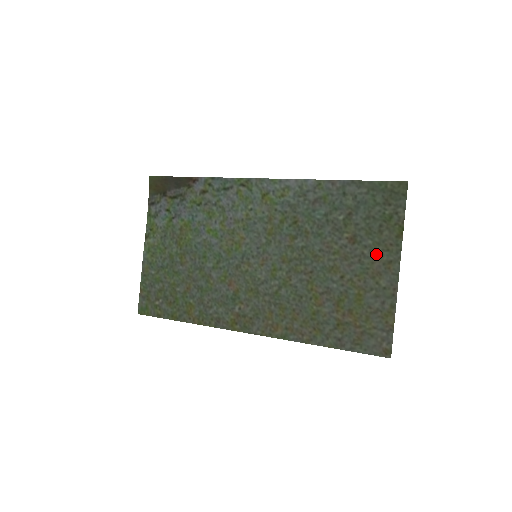
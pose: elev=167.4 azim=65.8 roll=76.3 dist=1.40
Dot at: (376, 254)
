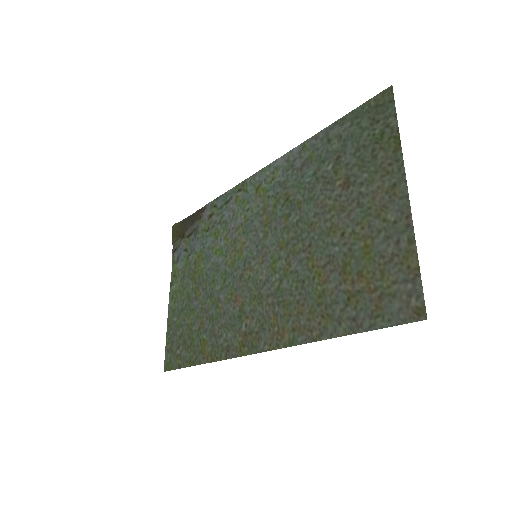
Dot at: (375, 185)
